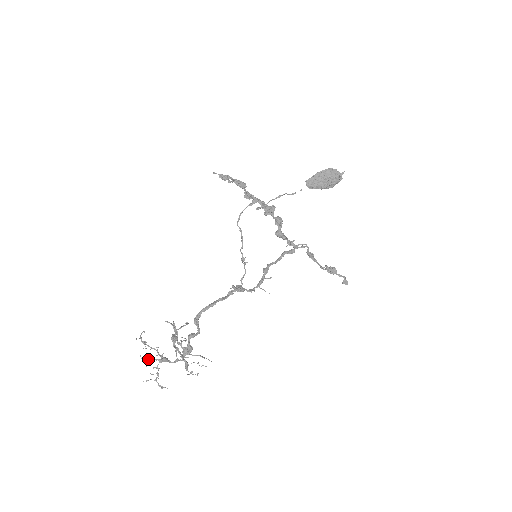
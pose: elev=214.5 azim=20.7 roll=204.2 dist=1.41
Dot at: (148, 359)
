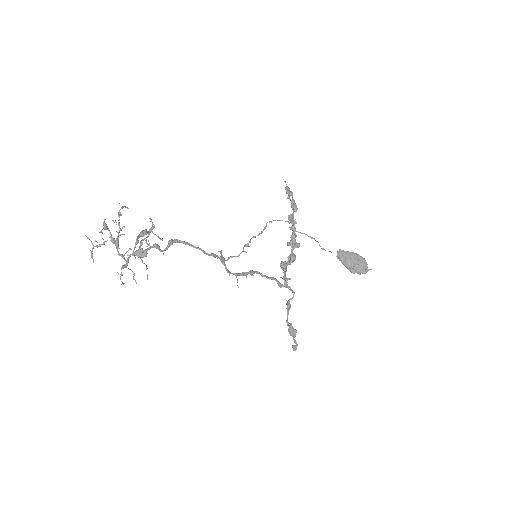
Dot at: (107, 228)
